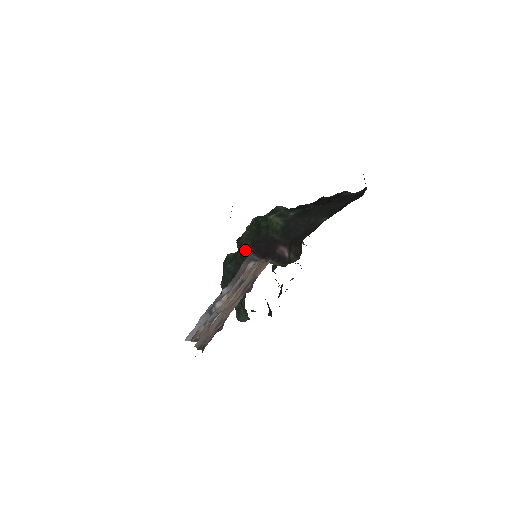
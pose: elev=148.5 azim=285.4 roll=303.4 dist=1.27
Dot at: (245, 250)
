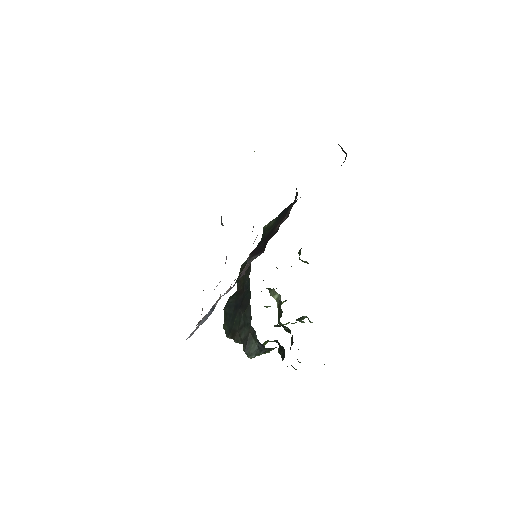
Dot at: (245, 271)
